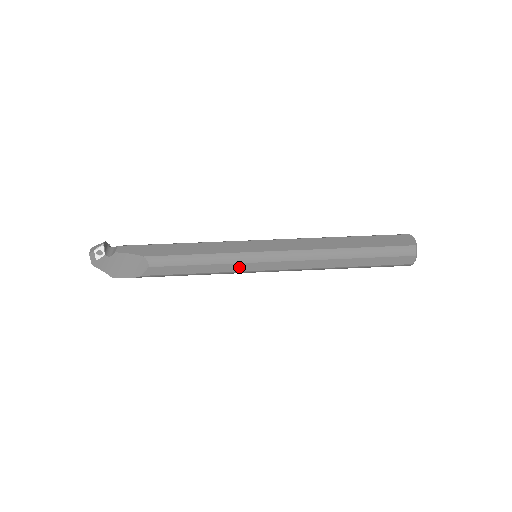
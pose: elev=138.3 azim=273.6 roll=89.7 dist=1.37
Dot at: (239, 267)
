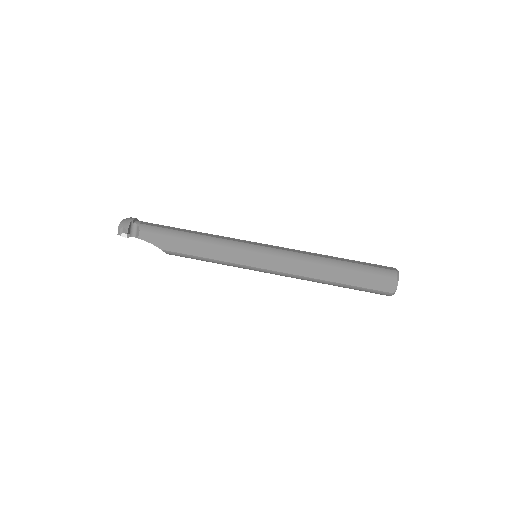
Dot at: occluded
